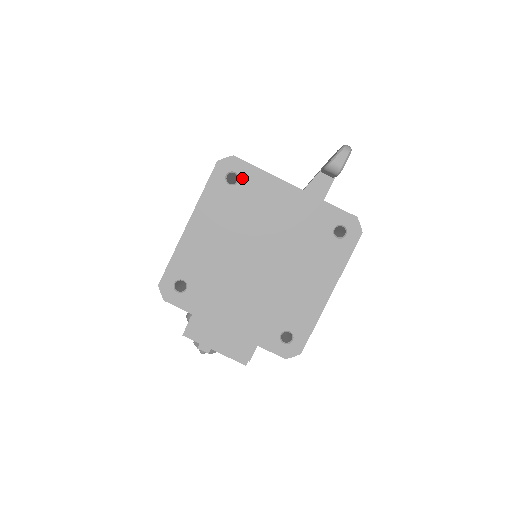
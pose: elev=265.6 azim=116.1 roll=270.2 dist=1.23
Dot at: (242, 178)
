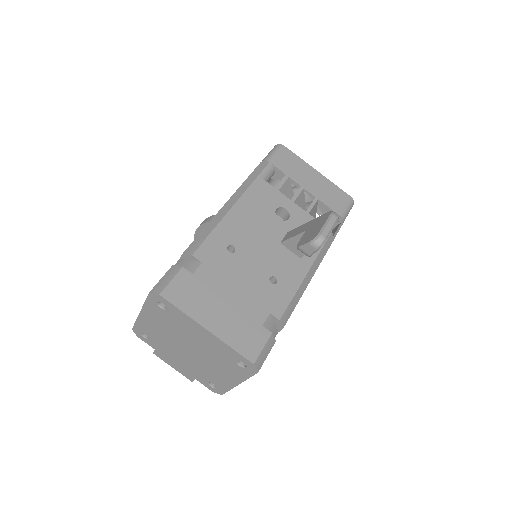
Dot at: (168, 308)
